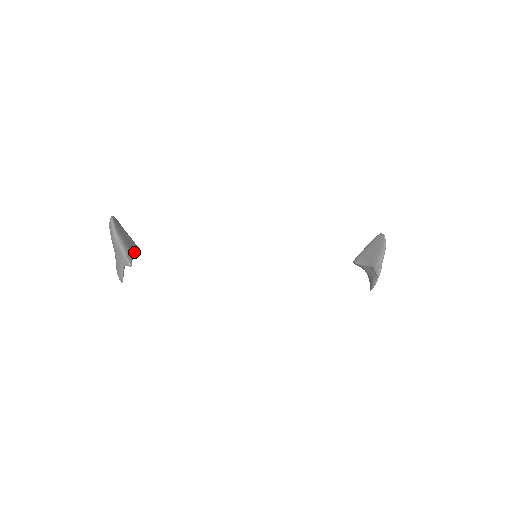
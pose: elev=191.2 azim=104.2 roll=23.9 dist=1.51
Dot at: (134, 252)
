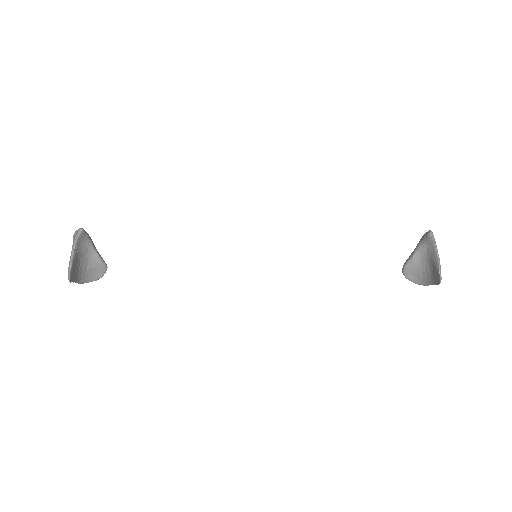
Dot at: (95, 248)
